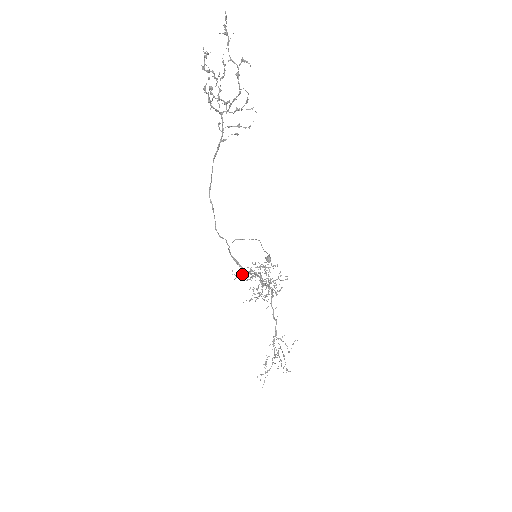
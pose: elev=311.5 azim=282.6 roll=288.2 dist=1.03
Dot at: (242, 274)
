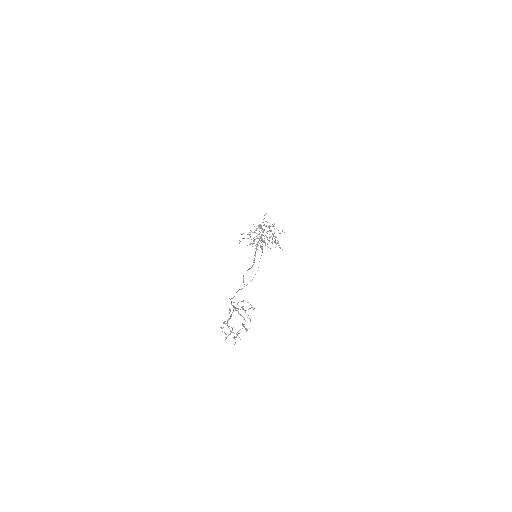
Dot at: occluded
